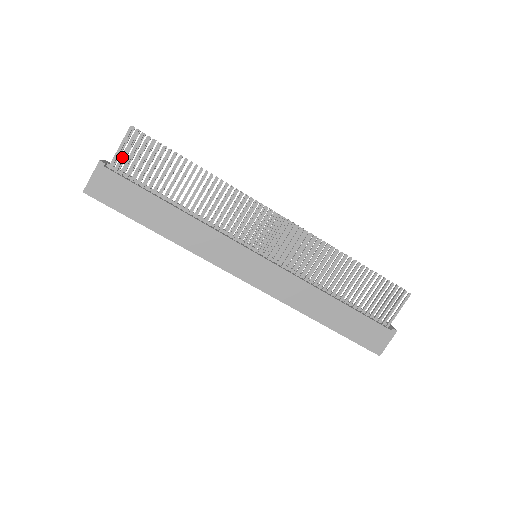
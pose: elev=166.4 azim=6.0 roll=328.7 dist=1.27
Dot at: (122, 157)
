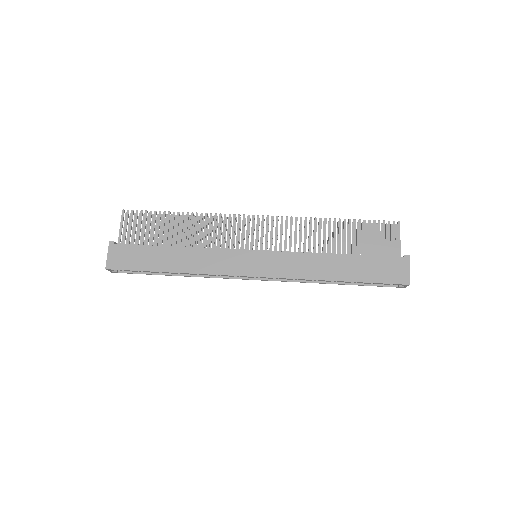
Dot at: (124, 233)
